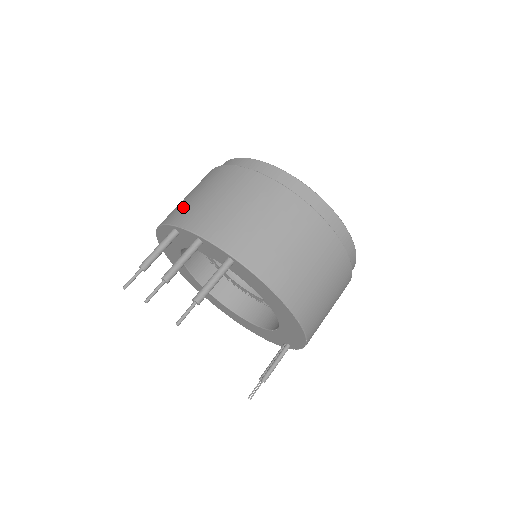
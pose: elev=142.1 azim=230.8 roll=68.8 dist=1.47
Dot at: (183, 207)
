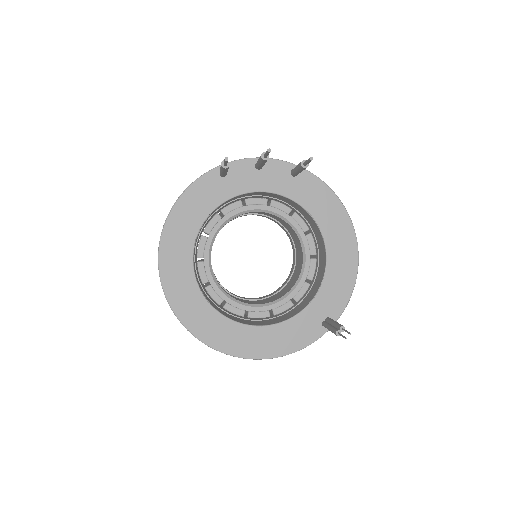
Dot at: occluded
